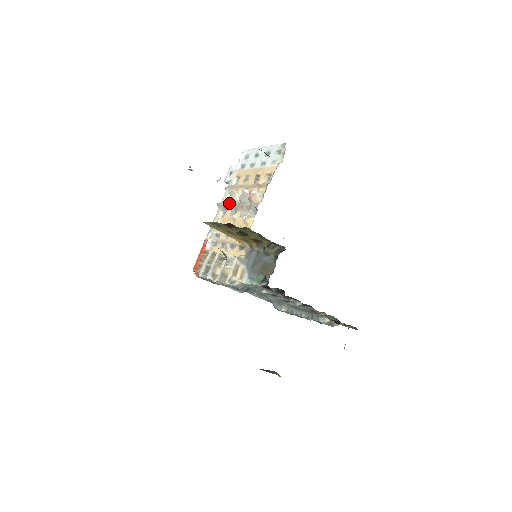
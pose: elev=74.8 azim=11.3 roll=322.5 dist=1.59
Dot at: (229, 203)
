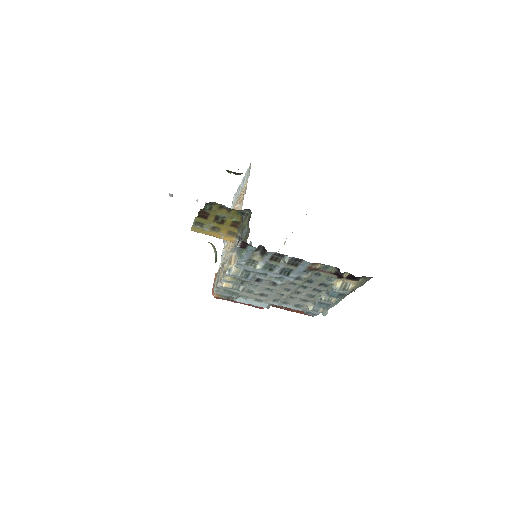
Dot at: occluded
